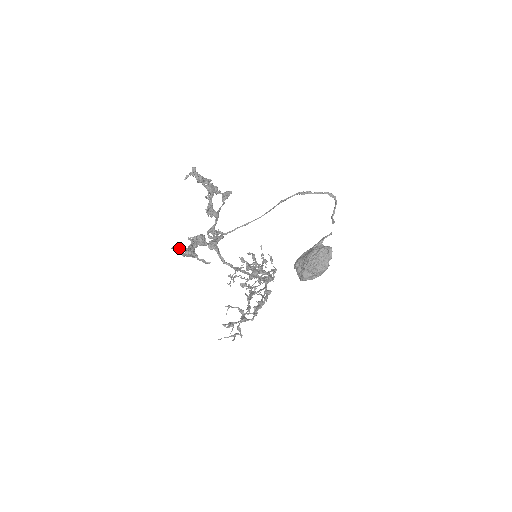
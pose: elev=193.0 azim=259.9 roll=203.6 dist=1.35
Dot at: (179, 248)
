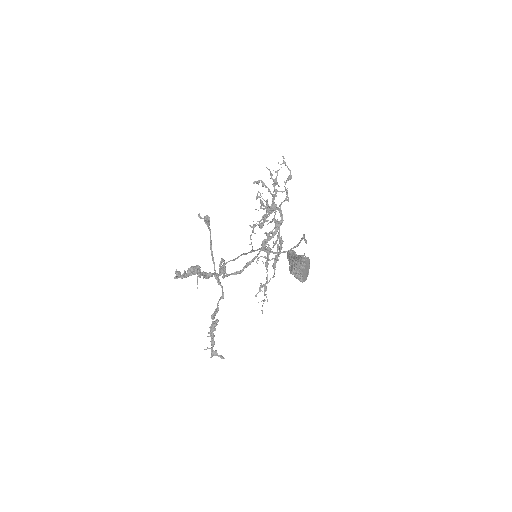
Dot at: (207, 348)
